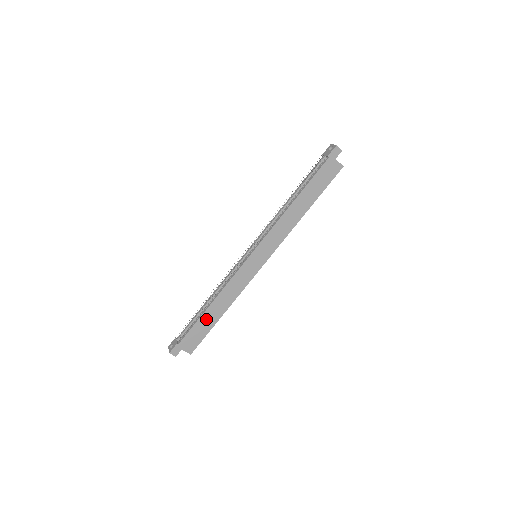
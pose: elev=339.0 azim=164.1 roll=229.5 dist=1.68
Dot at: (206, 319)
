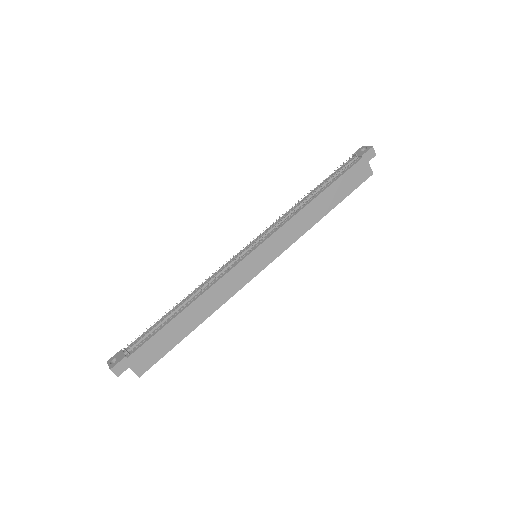
Dot at: (175, 328)
